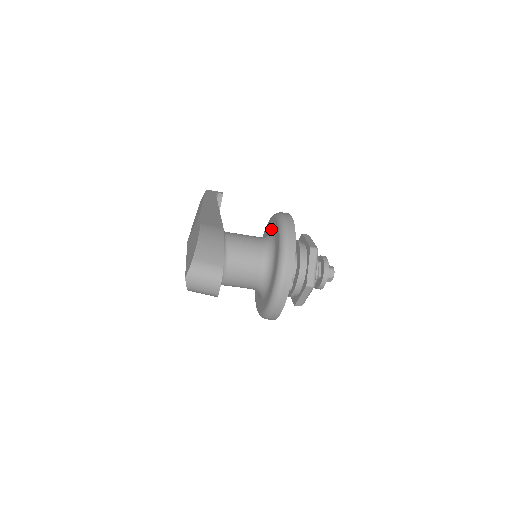
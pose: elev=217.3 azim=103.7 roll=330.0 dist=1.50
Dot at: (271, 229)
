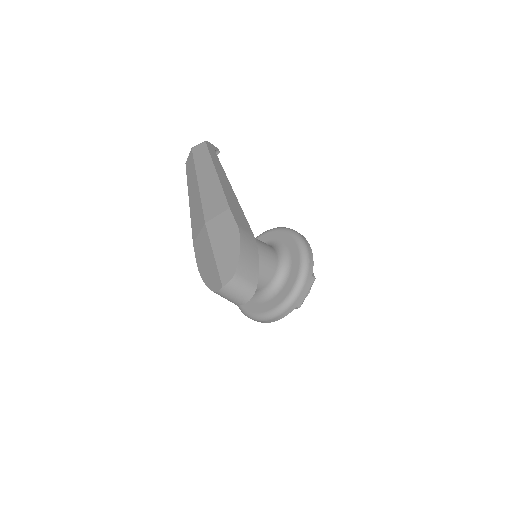
Dot at: (284, 244)
